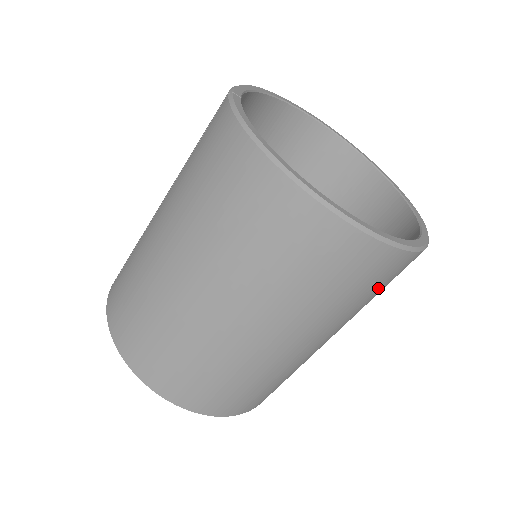
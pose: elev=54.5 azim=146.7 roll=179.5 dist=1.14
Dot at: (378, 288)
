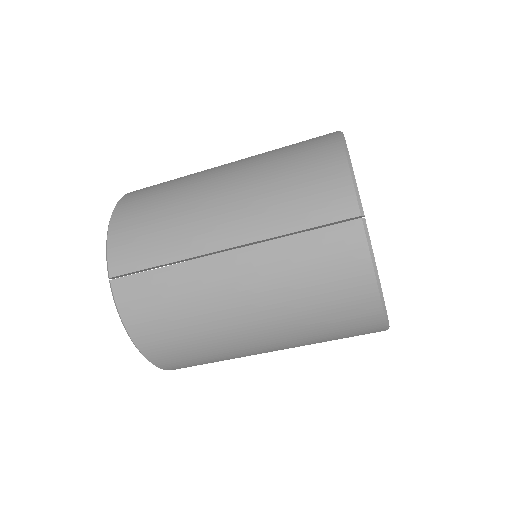
Dot at: occluded
